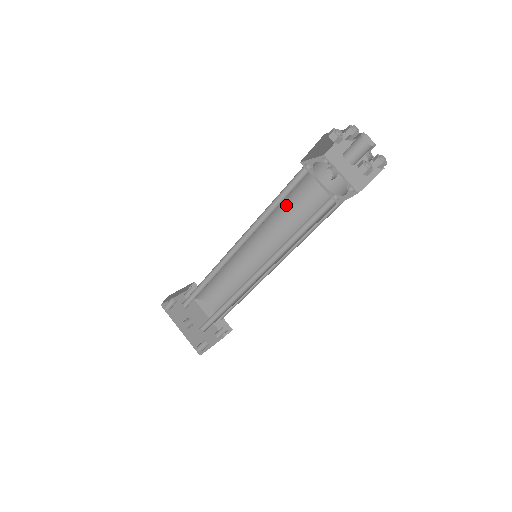
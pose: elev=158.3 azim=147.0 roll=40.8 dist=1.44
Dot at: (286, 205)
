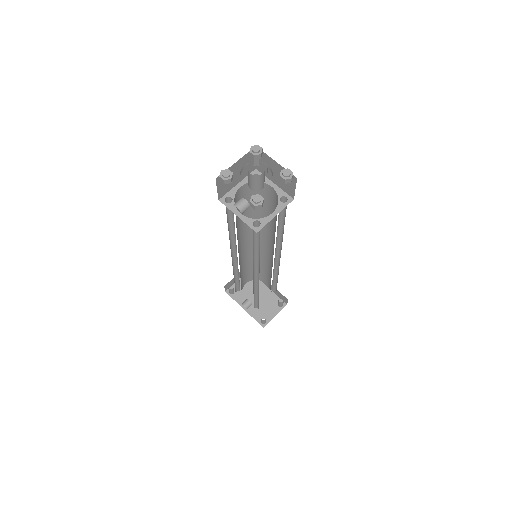
Dot at: (254, 214)
